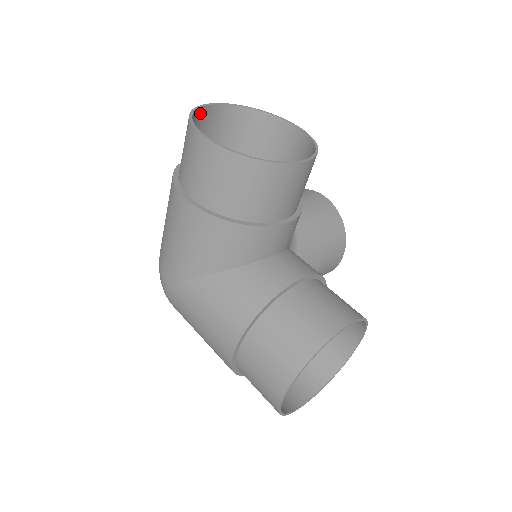
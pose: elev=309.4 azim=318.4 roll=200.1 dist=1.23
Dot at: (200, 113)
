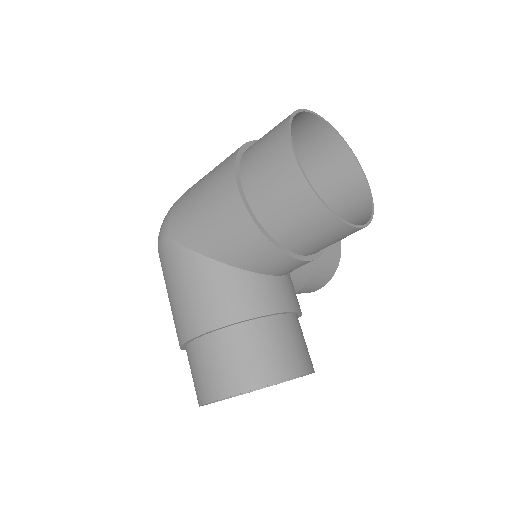
Dot at: (297, 115)
